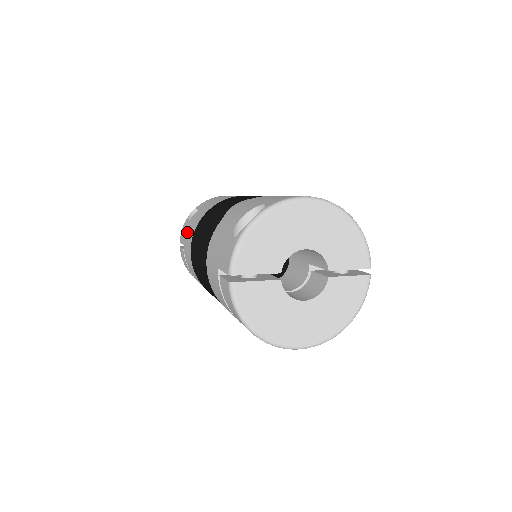
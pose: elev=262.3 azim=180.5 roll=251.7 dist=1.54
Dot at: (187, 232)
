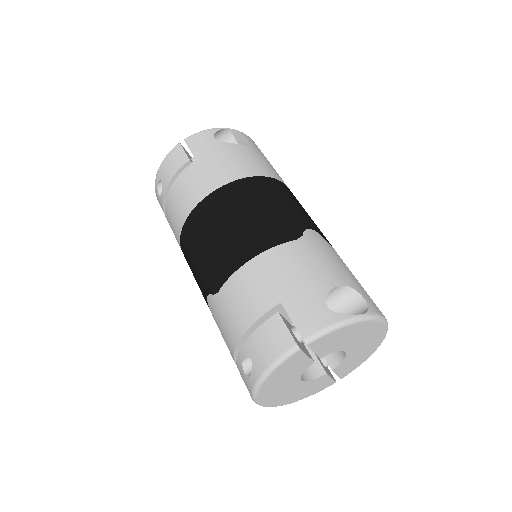
Dot at: (215, 157)
